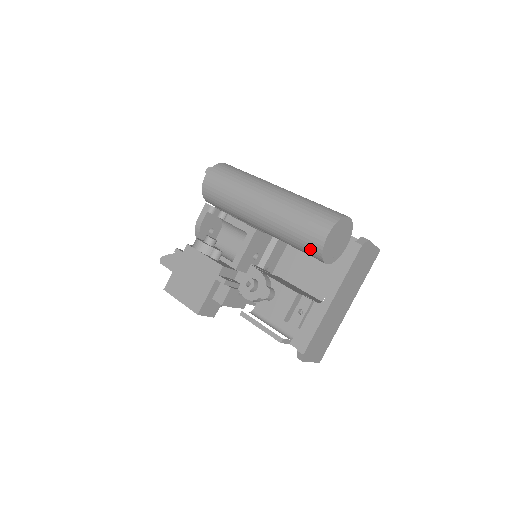
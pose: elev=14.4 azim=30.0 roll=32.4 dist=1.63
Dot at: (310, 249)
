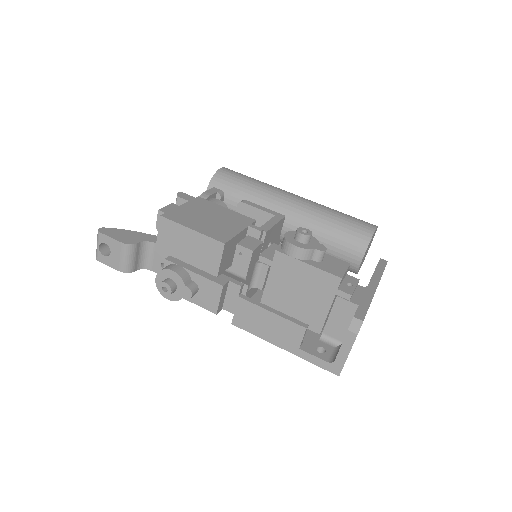
Dot at: (354, 238)
